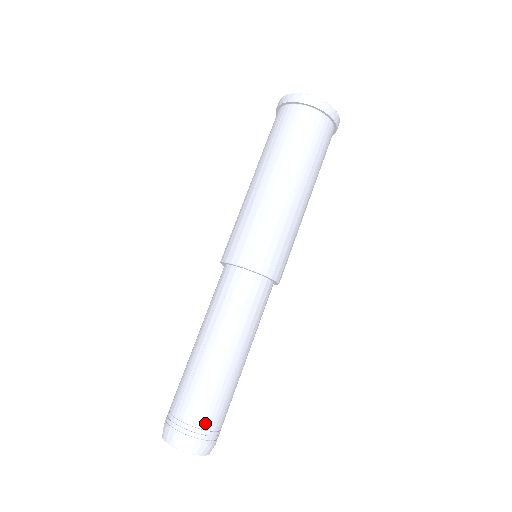
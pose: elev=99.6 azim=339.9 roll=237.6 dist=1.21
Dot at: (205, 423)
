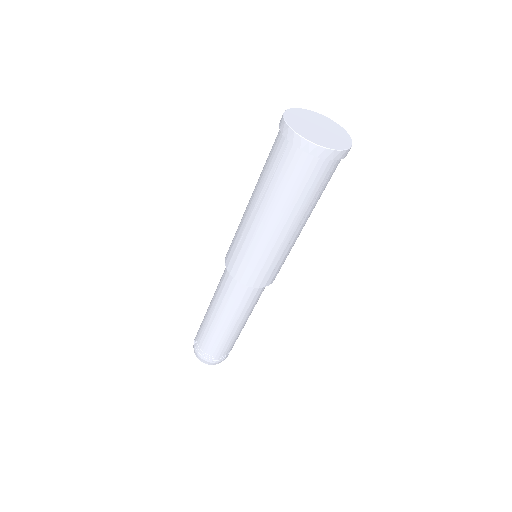
Dot at: (229, 351)
